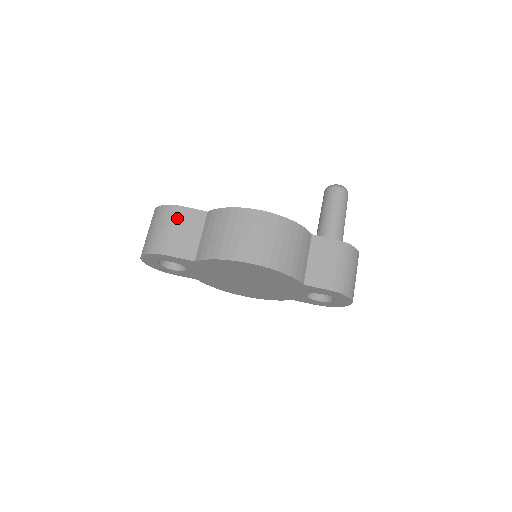
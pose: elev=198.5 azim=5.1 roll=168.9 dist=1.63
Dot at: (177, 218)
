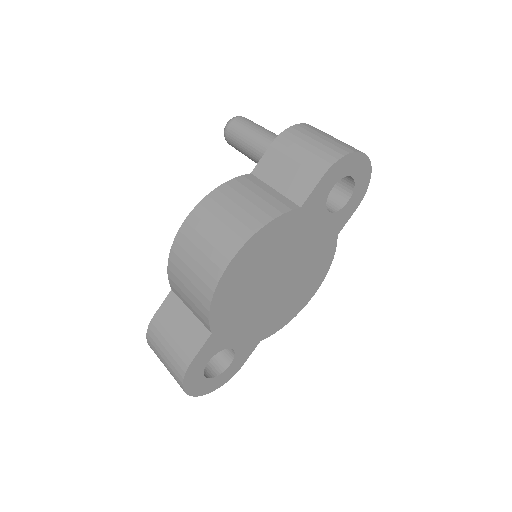
Dot at: (161, 329)
